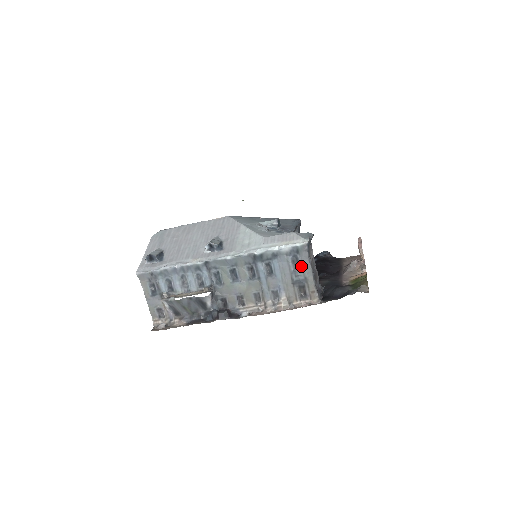
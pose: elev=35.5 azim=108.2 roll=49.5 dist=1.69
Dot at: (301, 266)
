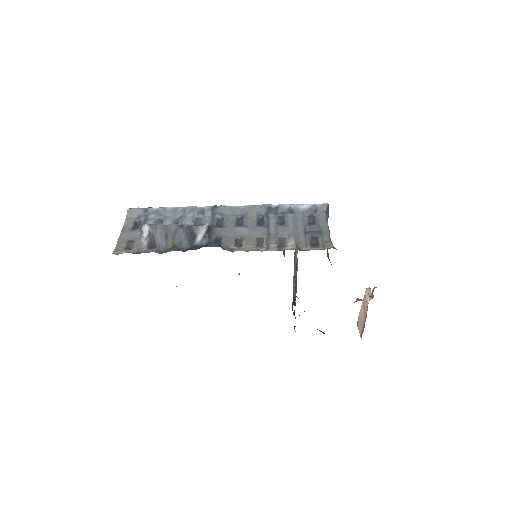
Dot at: (317, 222)
